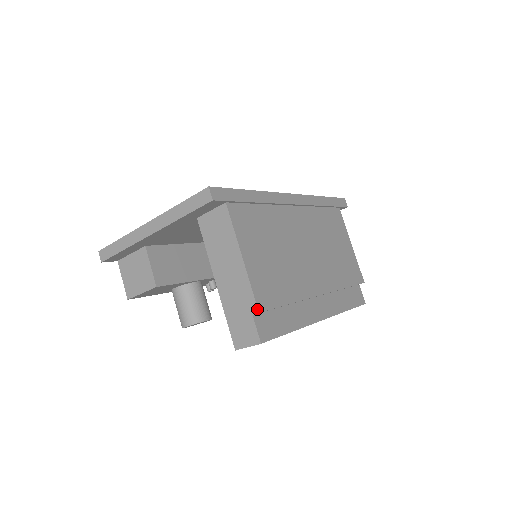
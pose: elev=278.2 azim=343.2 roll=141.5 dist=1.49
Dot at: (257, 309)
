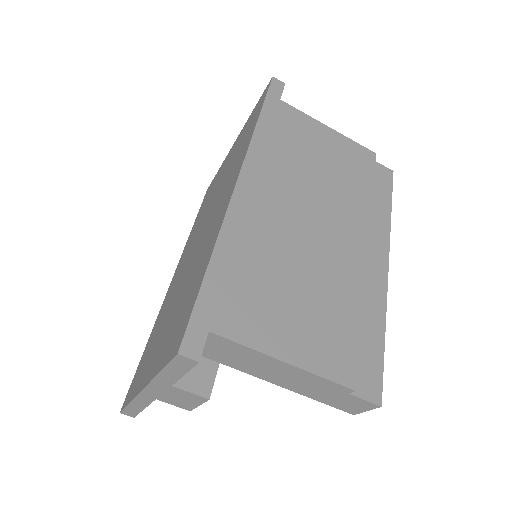
Dot at: (350, 390)
